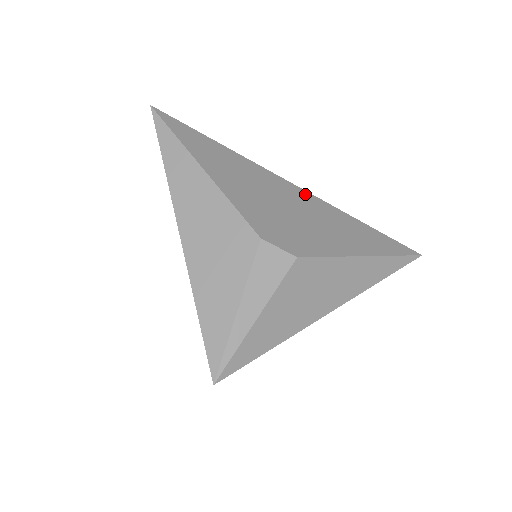
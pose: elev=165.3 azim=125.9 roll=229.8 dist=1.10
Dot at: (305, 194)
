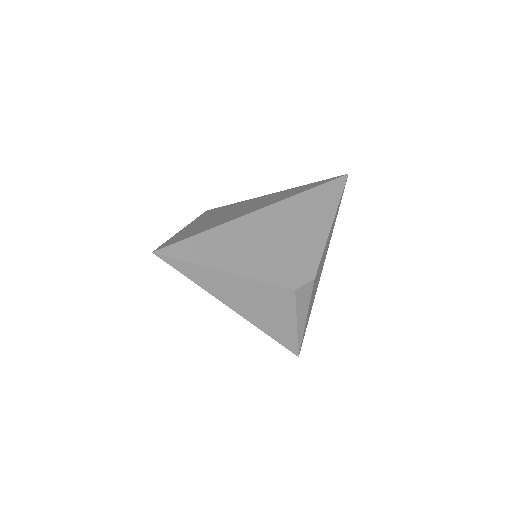
Dot at: (277, 208)
